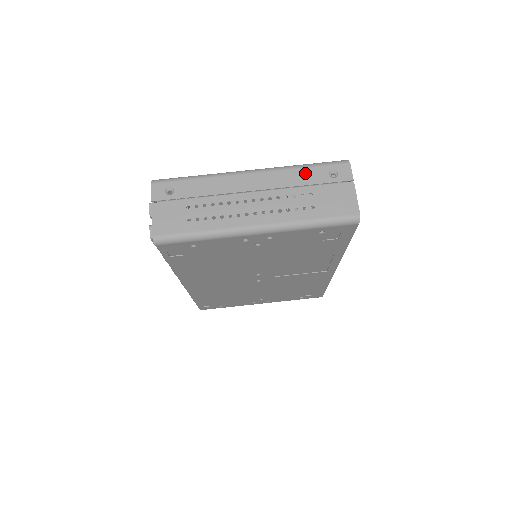
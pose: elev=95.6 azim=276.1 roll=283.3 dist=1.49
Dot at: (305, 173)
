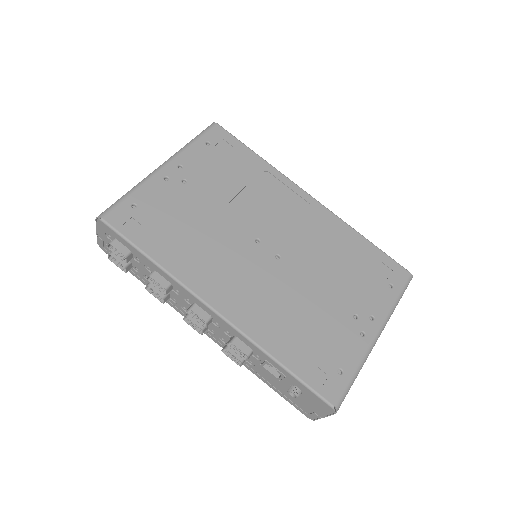
Dot at: occluded
